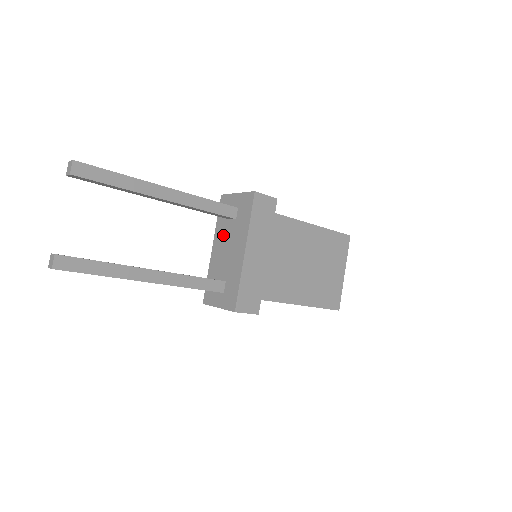
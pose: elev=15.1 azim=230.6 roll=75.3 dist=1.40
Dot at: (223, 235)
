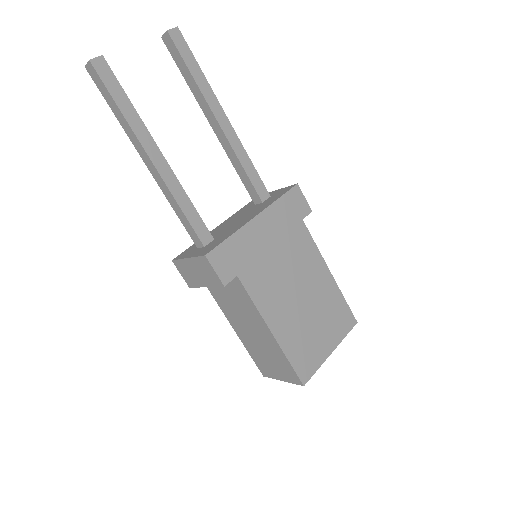
Dot at: (239, 214)
